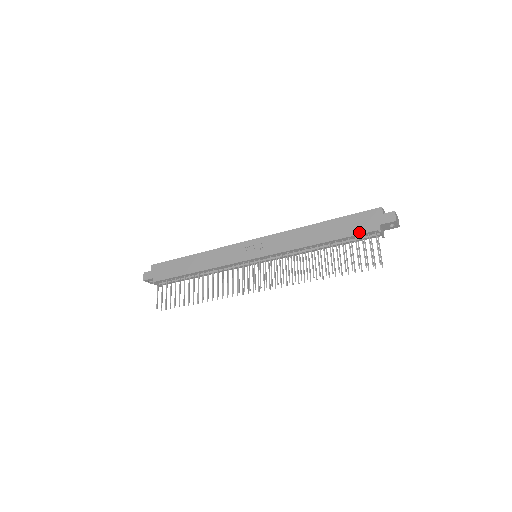
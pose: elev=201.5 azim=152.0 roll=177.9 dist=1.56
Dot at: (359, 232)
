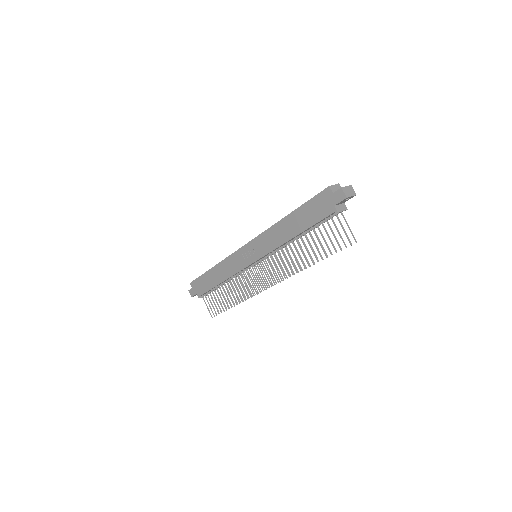
Dot at: (321, 218)
